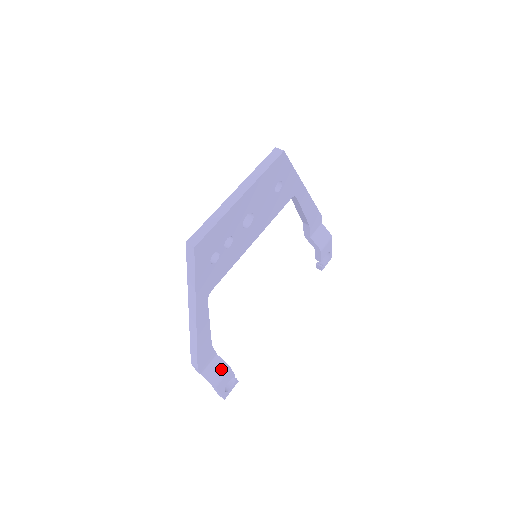
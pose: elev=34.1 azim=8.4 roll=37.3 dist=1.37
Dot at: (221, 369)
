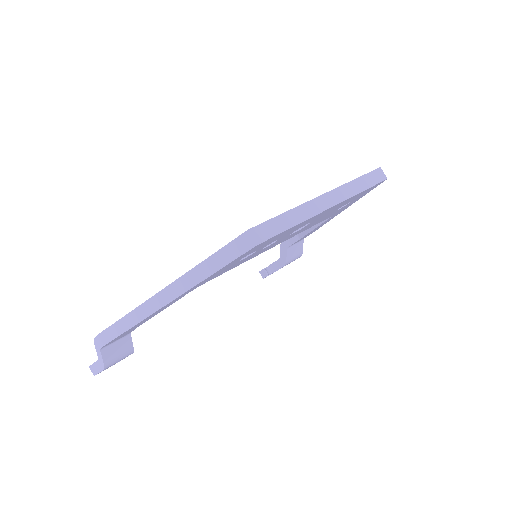
Dot at: (124, 351)
